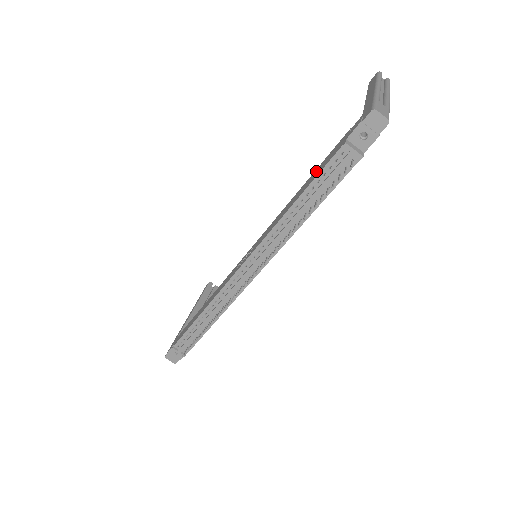
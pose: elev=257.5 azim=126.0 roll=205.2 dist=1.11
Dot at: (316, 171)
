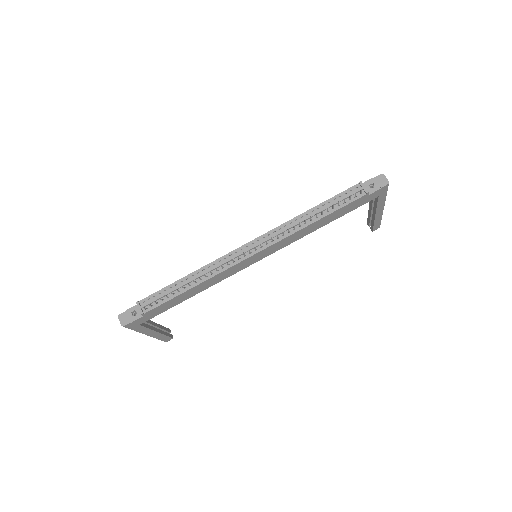
Dot at: occluded
